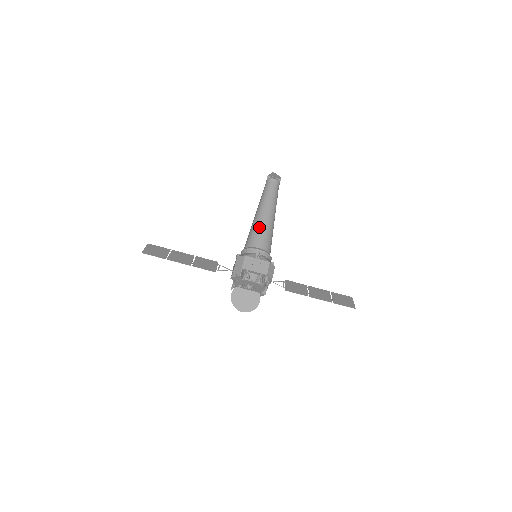
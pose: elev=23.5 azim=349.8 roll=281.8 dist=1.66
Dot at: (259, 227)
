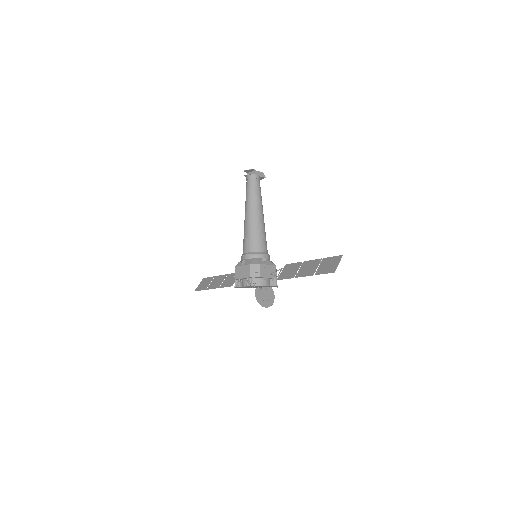
Dot at: (244, 232)
